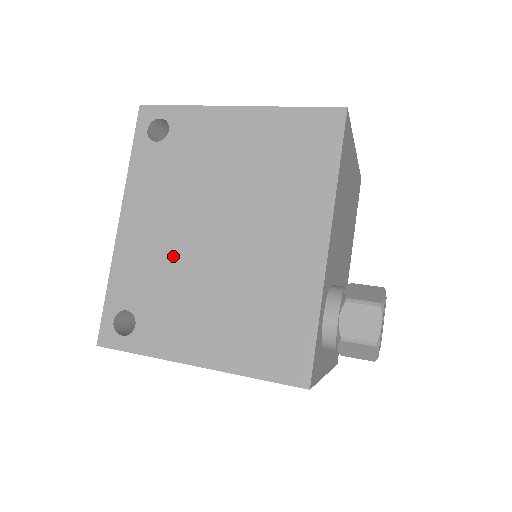
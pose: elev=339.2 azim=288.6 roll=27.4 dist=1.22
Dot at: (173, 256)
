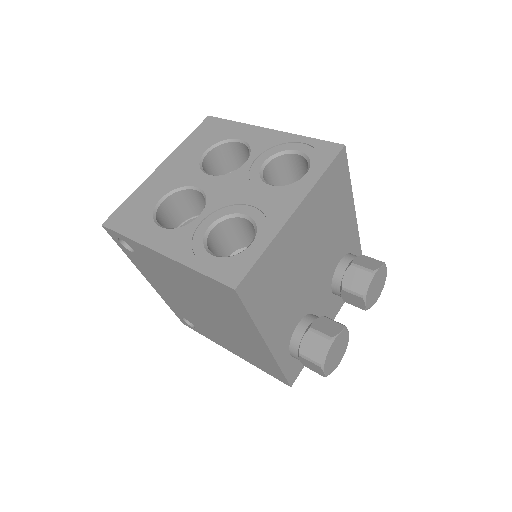
Dot at: (189, 310)
